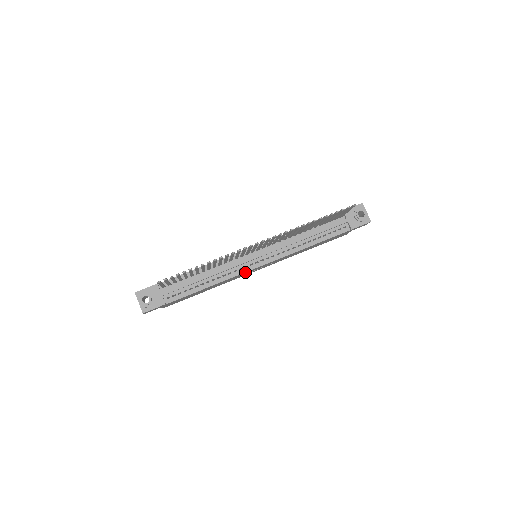
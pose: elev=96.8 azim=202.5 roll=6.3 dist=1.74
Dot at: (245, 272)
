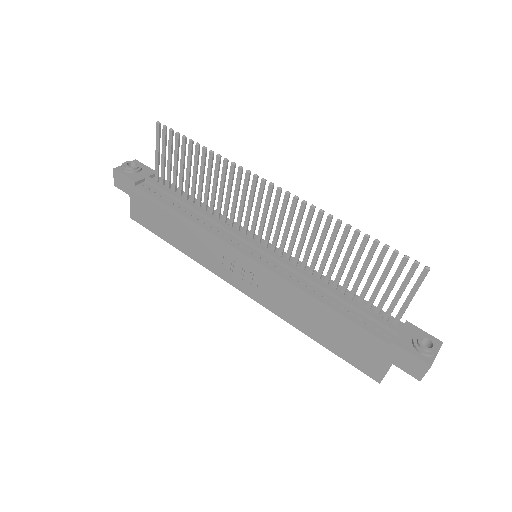
Dot at: (226, 243)
